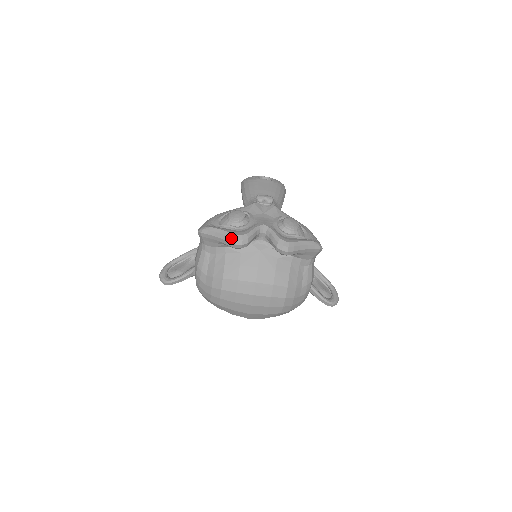
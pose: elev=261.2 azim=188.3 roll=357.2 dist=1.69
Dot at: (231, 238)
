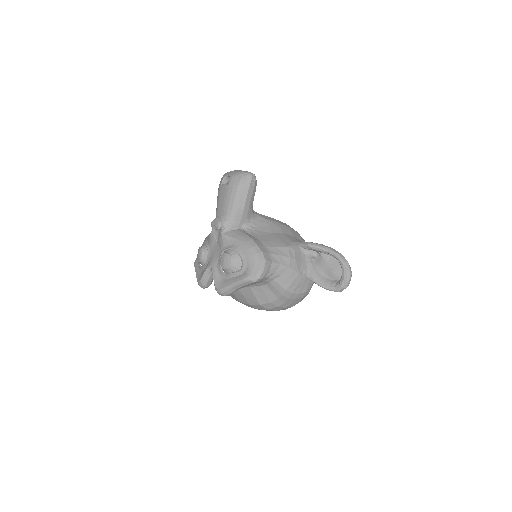
Dot at: occluded
